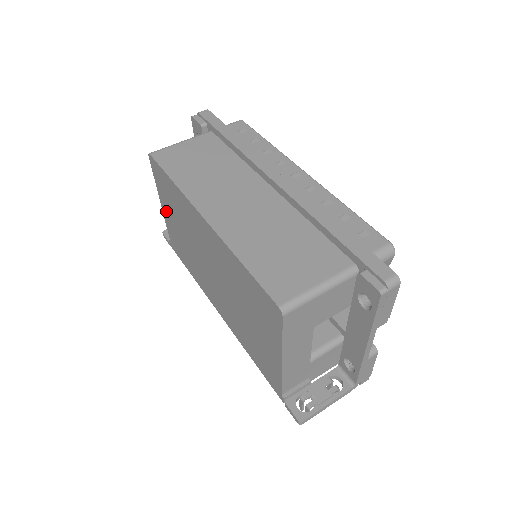
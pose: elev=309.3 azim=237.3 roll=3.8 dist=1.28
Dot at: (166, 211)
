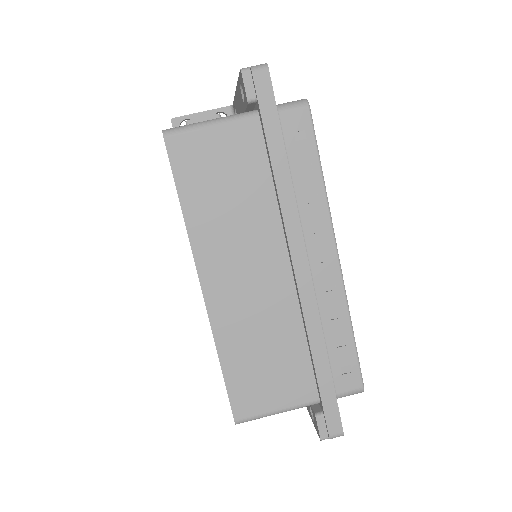
Dot at: occluded
